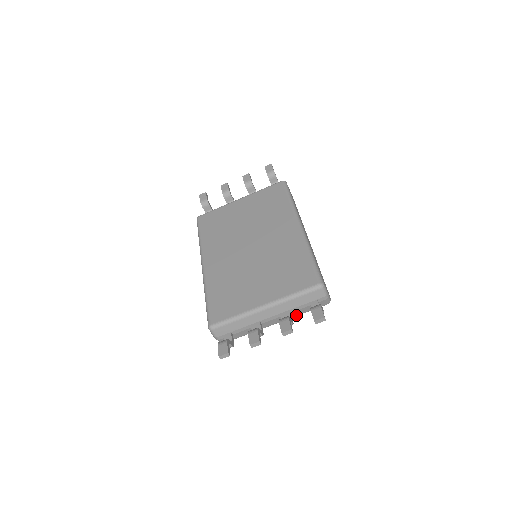
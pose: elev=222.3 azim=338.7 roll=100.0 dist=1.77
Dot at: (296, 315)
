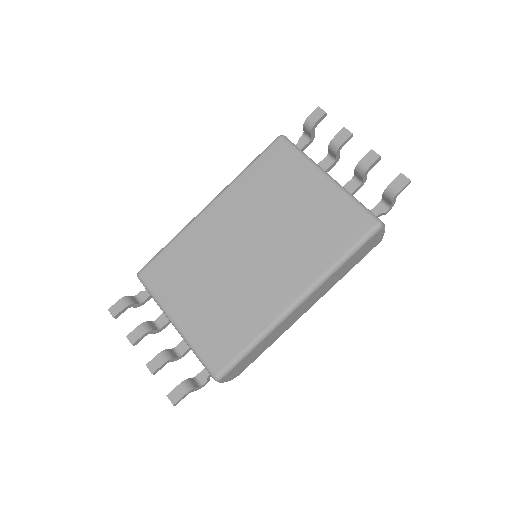
Dot at: occluded
